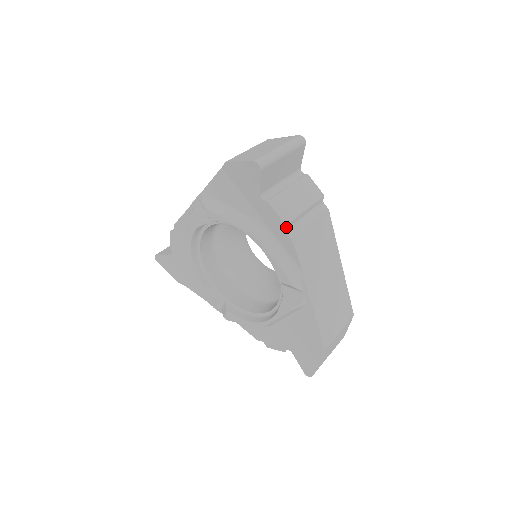
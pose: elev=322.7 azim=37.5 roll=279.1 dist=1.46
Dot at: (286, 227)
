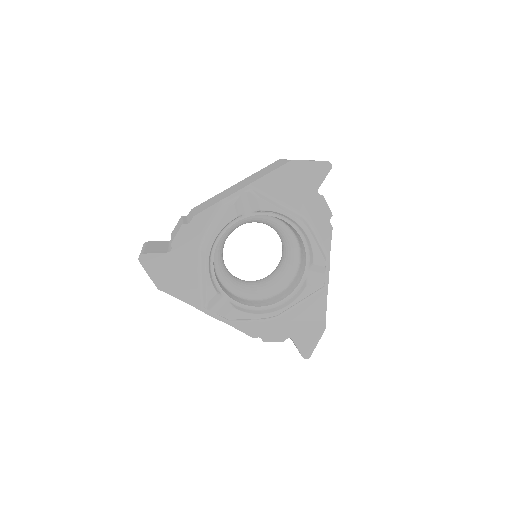
Dot at: (330, 217)
